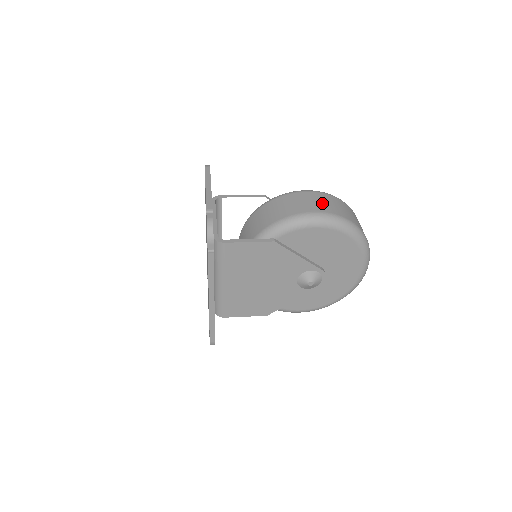
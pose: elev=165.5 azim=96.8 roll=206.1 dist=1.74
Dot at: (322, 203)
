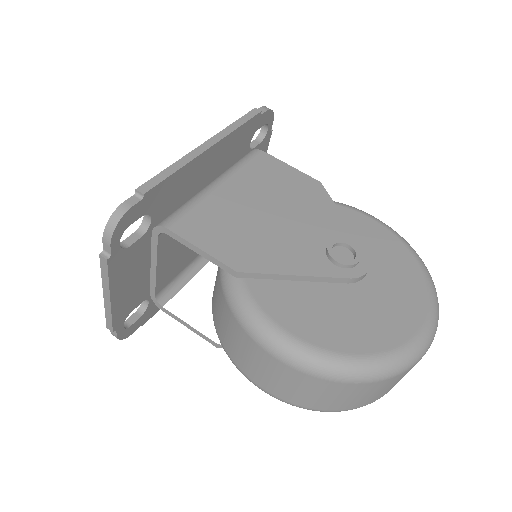
Dot at: (285, 386)
